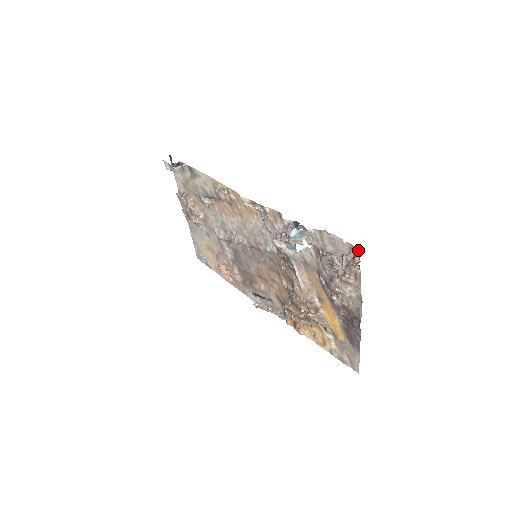
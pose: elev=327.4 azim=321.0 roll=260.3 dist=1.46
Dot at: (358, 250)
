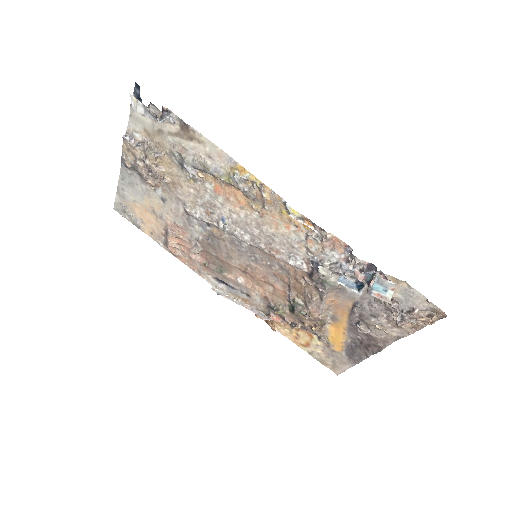
Dot at: (445, 315)
